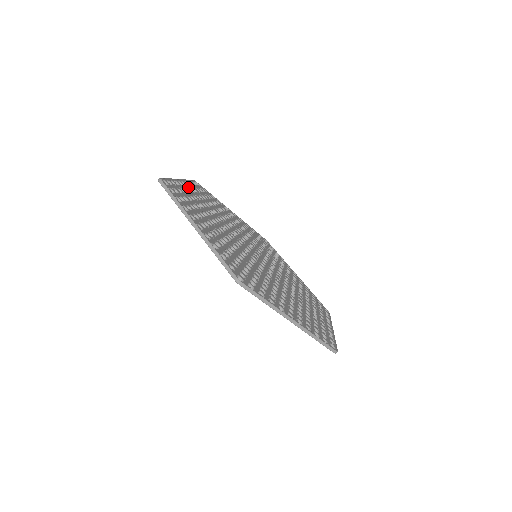
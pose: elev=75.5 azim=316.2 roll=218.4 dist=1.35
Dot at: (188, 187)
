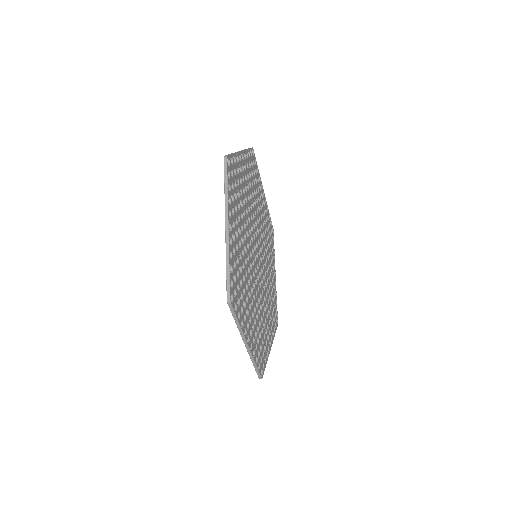
Dot at: (244, 162)
